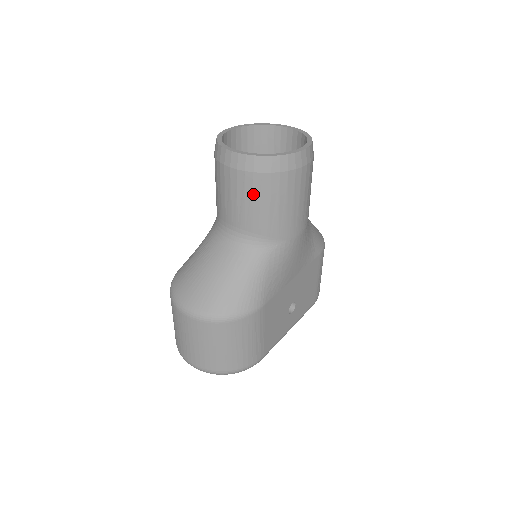
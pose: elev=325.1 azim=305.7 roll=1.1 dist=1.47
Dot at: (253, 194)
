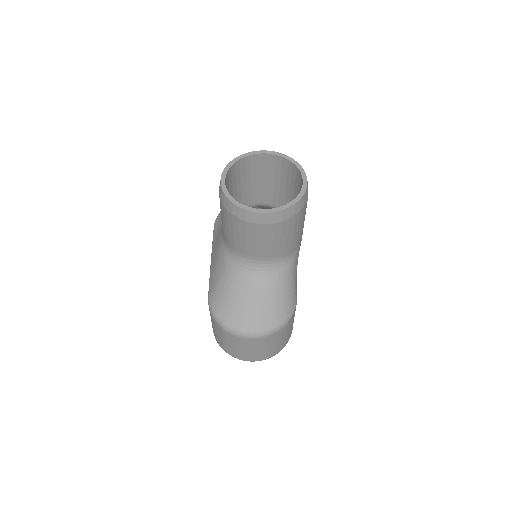
Dot at: (281, 234)
